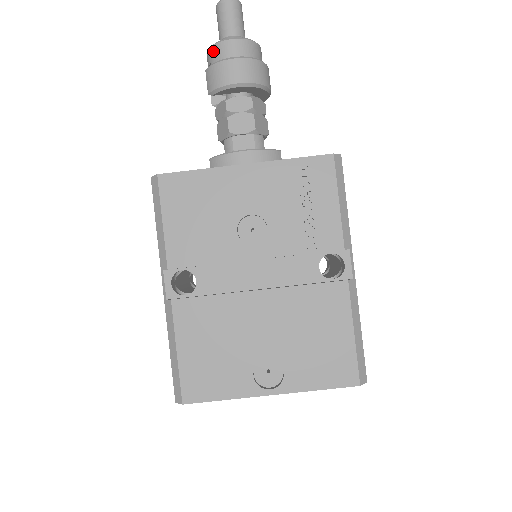
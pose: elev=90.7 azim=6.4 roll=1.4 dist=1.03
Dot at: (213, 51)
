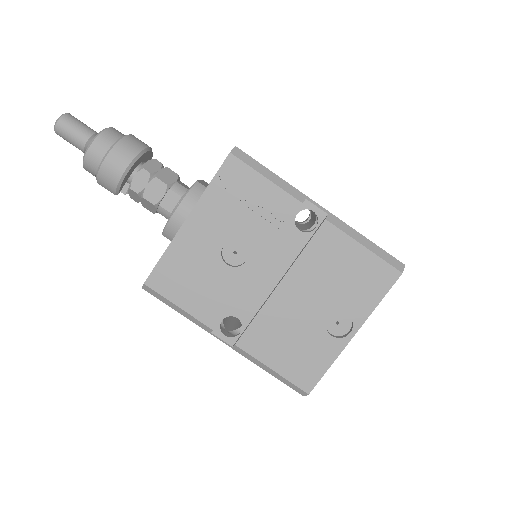
Dot at: (87, 166)
